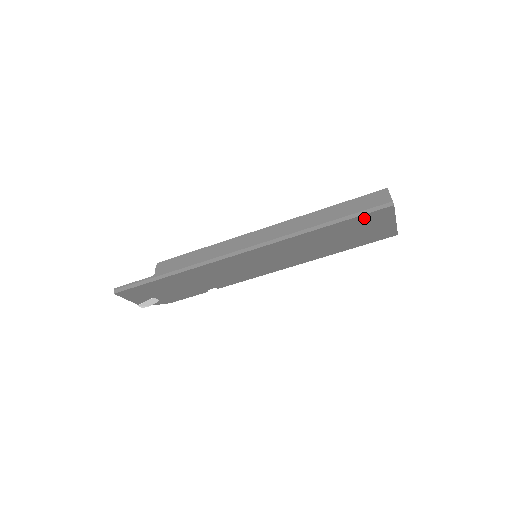
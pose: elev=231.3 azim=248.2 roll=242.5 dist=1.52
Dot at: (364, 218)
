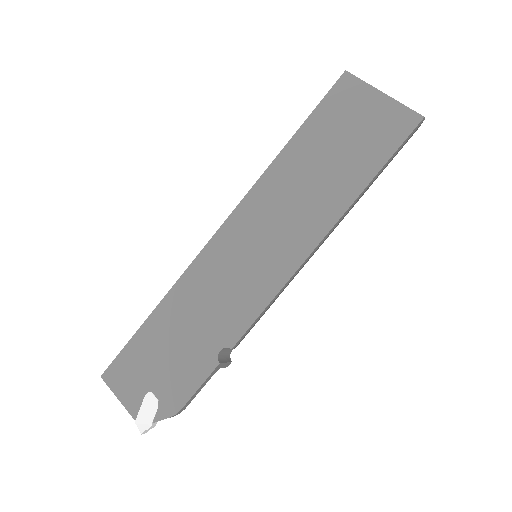
Dot at: (328, 107)
